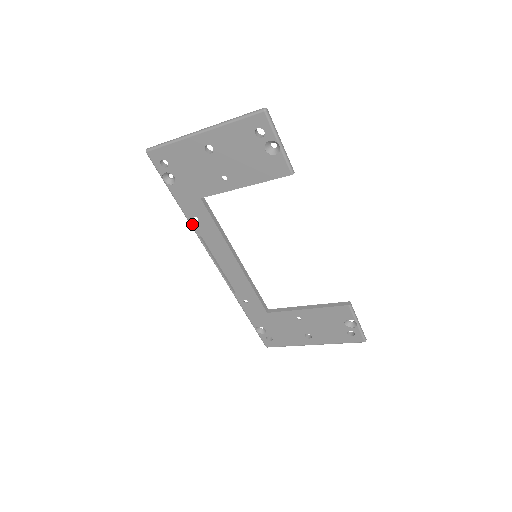
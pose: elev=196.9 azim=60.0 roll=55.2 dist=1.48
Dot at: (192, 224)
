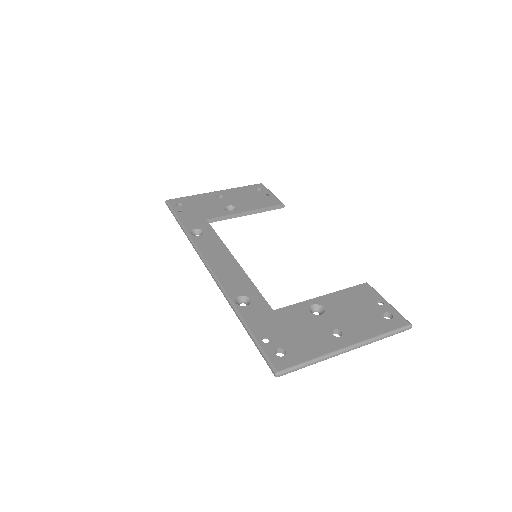
Dot at: occluded
